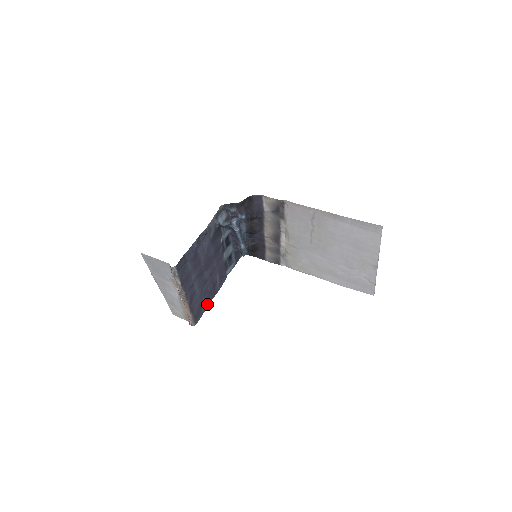
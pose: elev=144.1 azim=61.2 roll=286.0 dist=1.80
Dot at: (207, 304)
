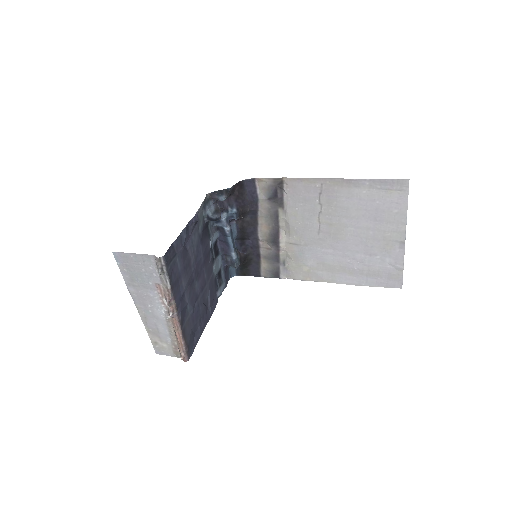
Dot at: (200, 332)
